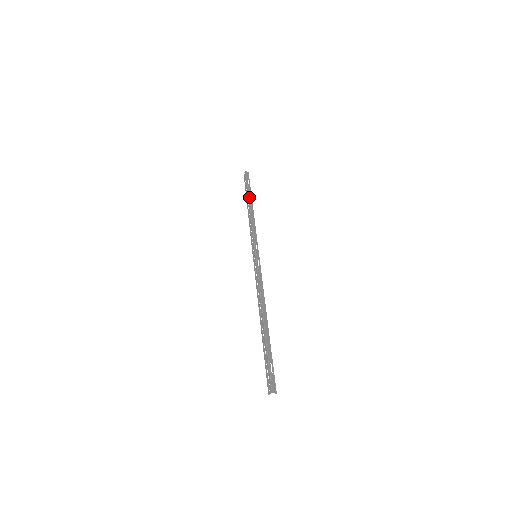
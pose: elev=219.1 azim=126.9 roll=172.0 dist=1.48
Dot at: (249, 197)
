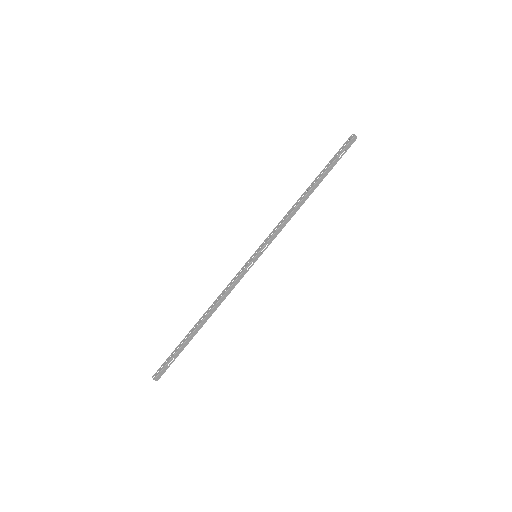
Dot at: (320, 178)
